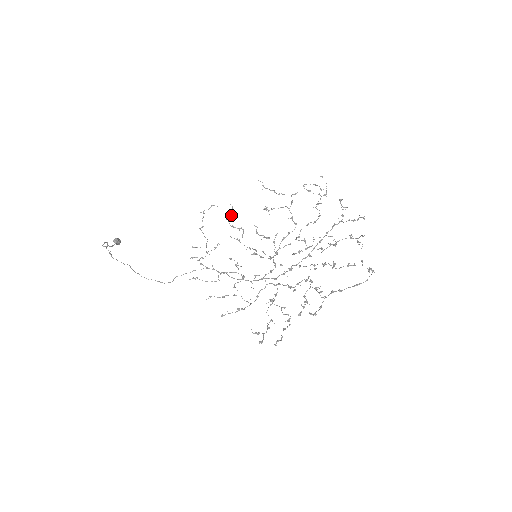
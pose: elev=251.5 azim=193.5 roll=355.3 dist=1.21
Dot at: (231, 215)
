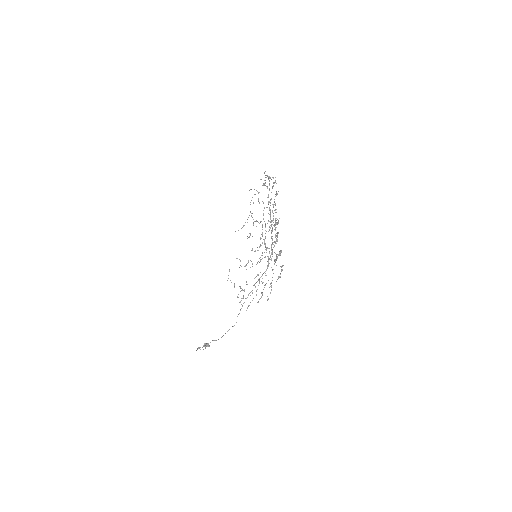
Dot at: occluded
